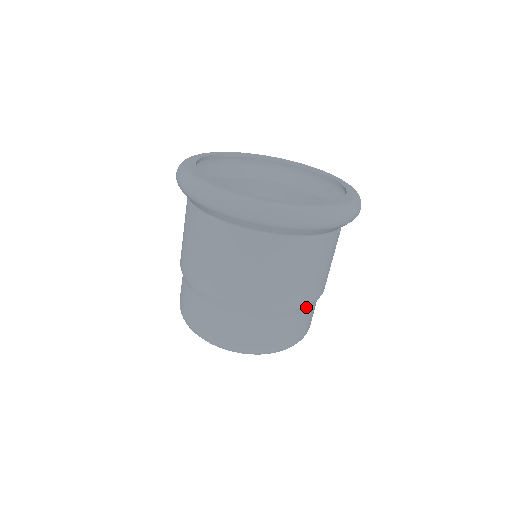
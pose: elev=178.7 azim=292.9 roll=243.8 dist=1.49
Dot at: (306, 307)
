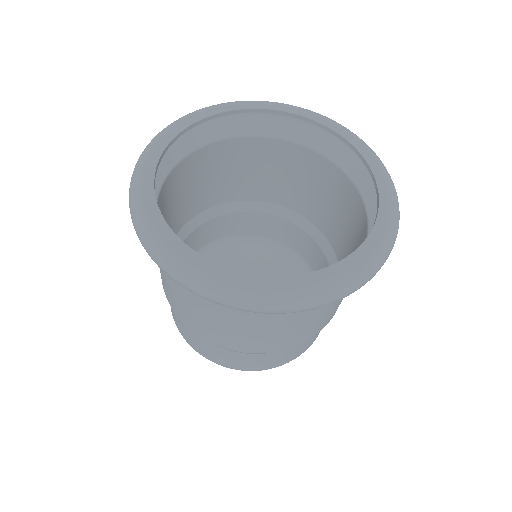
Dot at: occluded
